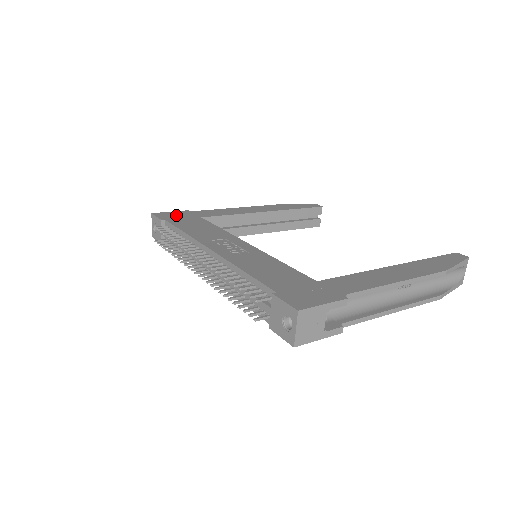
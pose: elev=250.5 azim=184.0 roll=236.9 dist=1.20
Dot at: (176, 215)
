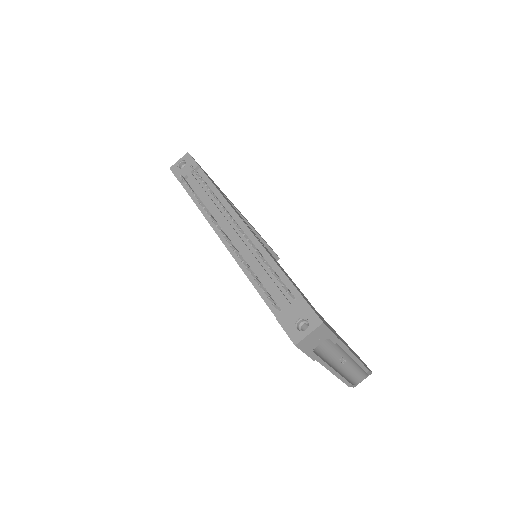
Dot at: occluded
